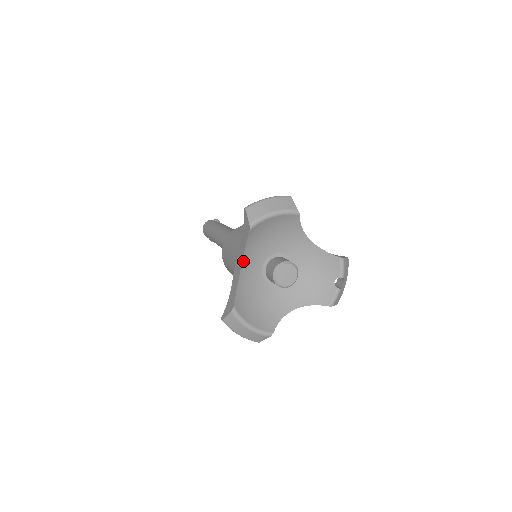
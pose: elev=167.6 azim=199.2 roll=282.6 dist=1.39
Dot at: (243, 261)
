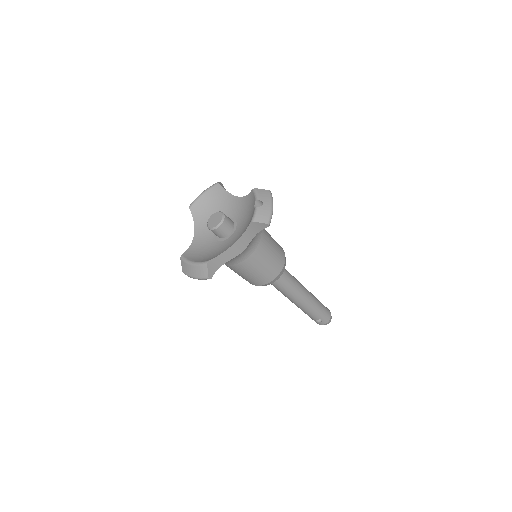
Dot at: (195, 232)
